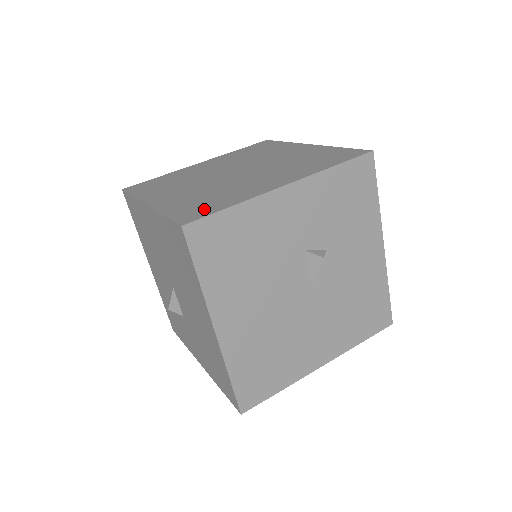
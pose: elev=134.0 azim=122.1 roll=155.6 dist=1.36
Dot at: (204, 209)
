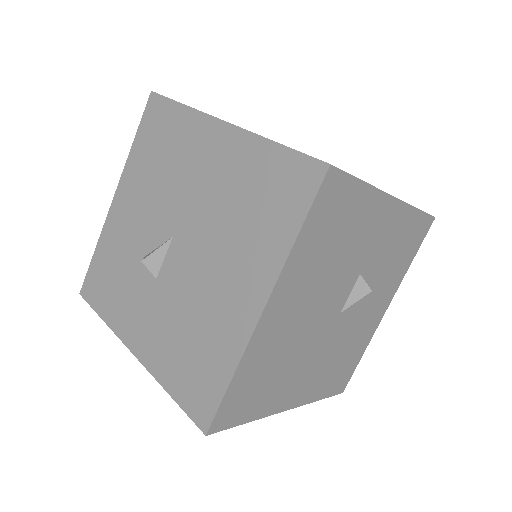
Dot at: occluded
